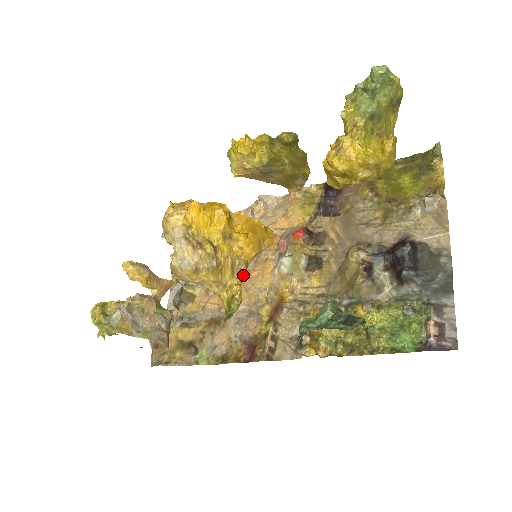
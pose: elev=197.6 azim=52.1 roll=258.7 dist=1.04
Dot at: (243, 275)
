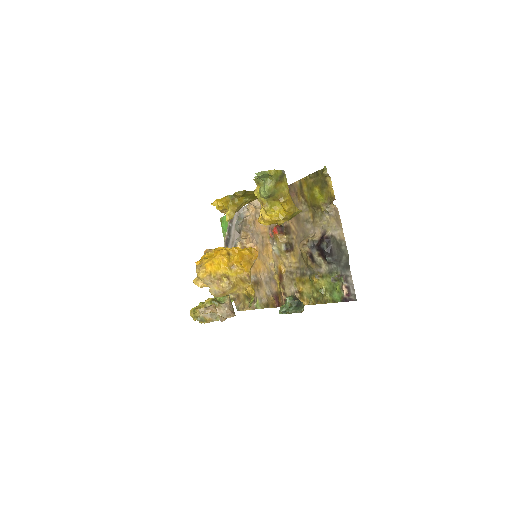
Dot at: (249, 280)
